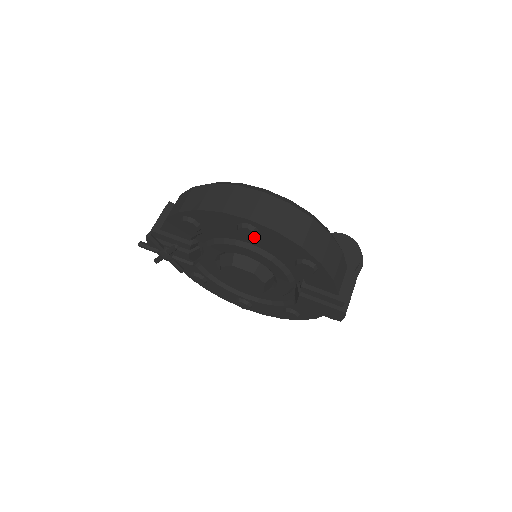
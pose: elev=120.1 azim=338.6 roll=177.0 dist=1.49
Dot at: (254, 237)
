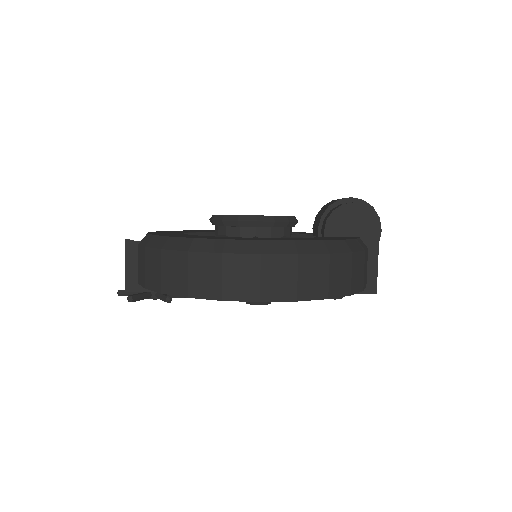
Dot at: occluded
